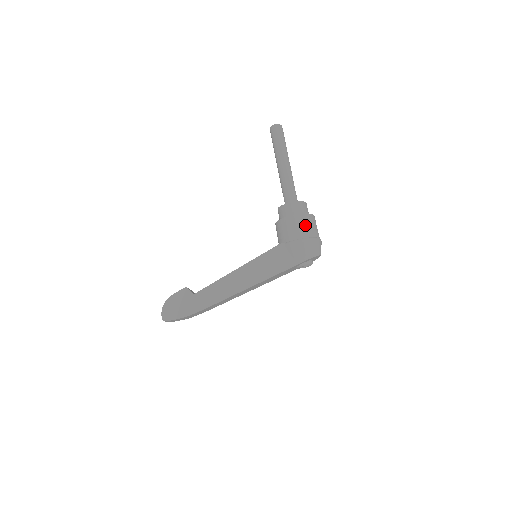
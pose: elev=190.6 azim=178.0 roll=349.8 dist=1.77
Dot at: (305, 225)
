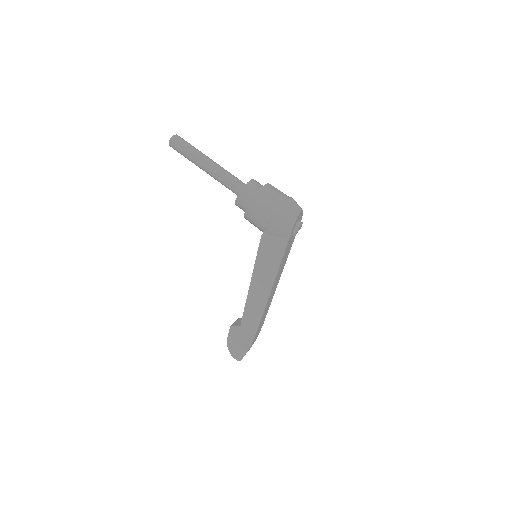
Dot at: (265, 204)
